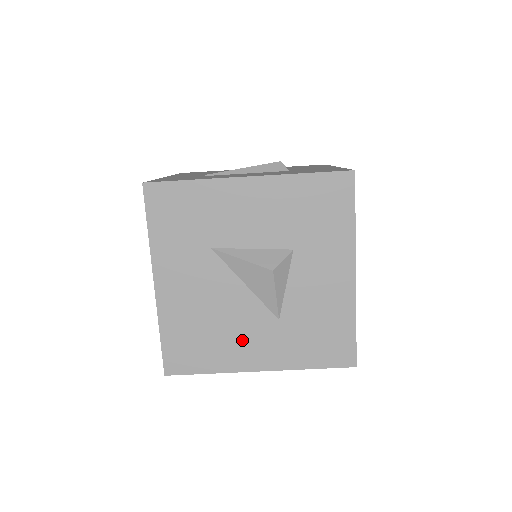
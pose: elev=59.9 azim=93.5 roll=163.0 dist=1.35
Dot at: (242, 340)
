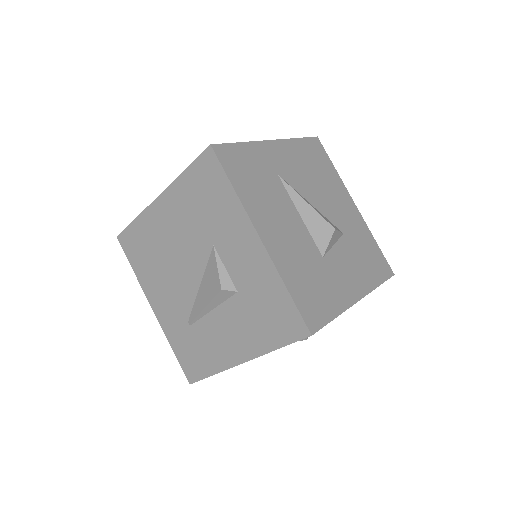
Dot at: occluded
